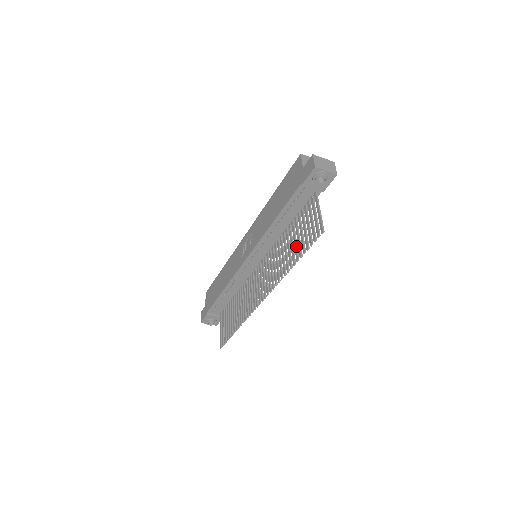
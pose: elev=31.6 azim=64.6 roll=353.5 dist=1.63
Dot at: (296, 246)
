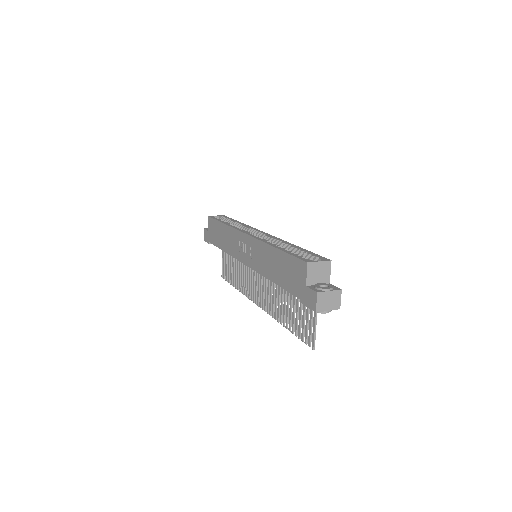
Dot at: (291, 316)
